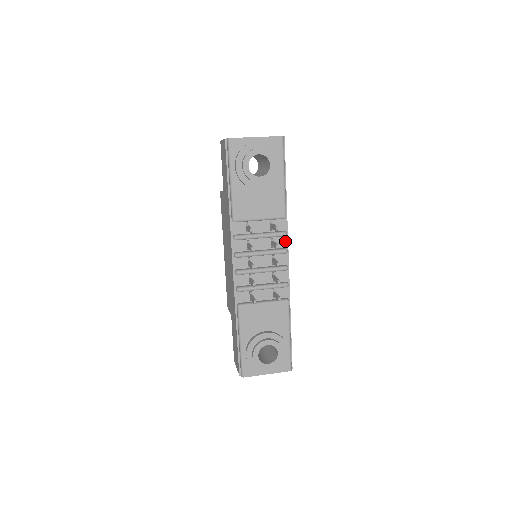
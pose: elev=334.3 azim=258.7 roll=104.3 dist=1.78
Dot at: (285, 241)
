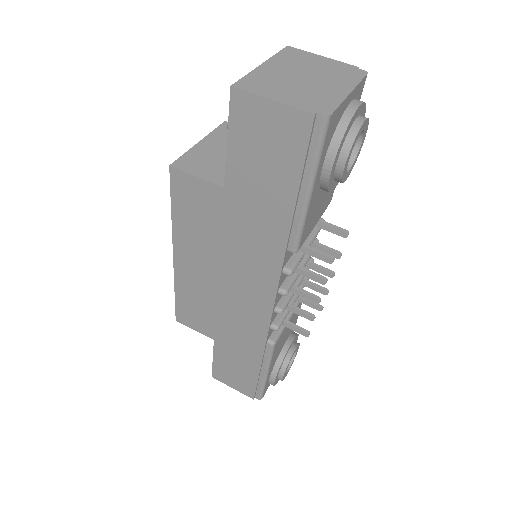
Dot at: occluded
